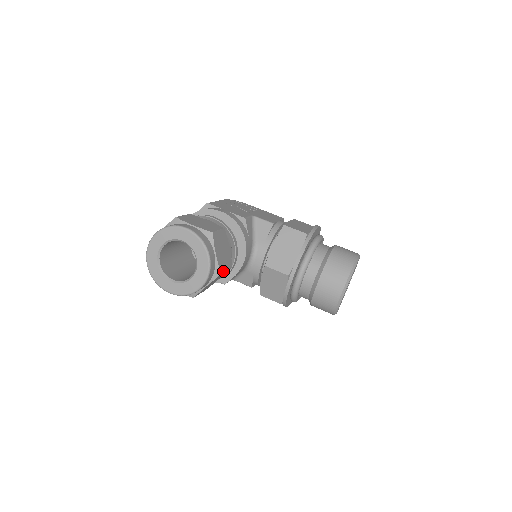
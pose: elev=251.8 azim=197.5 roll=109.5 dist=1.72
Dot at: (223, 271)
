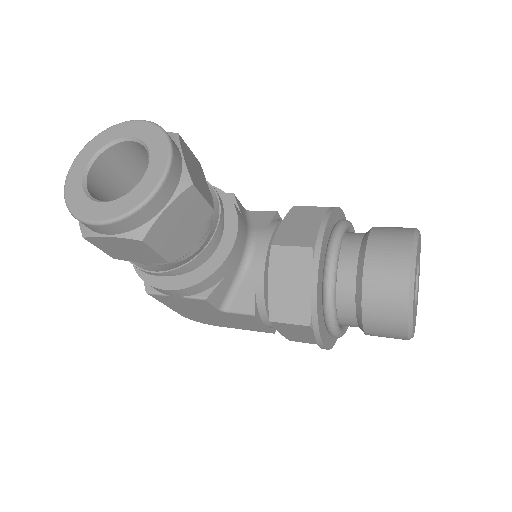
Dot at: (196, 188)
